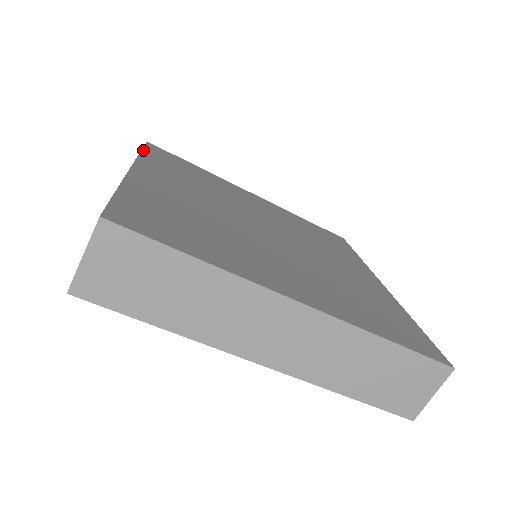
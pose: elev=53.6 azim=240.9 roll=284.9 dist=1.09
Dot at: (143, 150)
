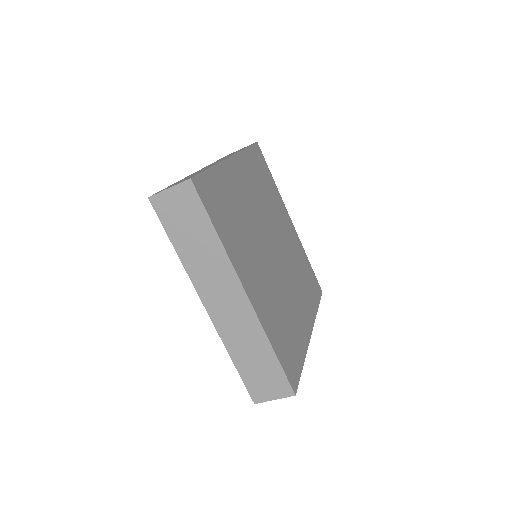
Dot at: (249, 147)
